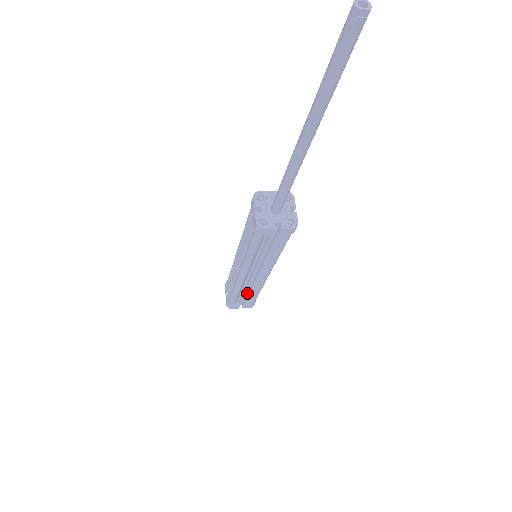
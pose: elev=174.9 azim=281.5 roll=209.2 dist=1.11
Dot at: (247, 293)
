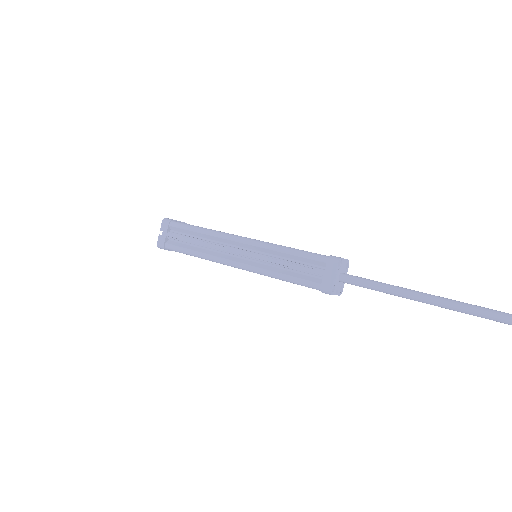
Dot at: occluded
